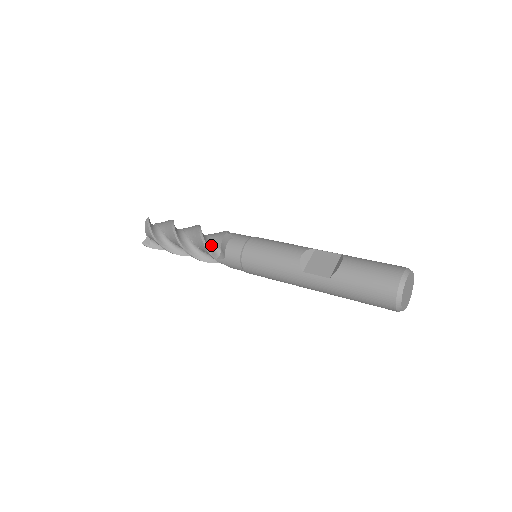
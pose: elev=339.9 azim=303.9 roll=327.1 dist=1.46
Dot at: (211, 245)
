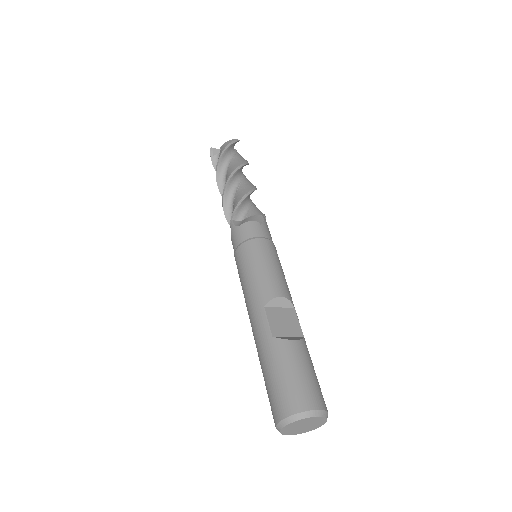
Dot at: (243, 208)
